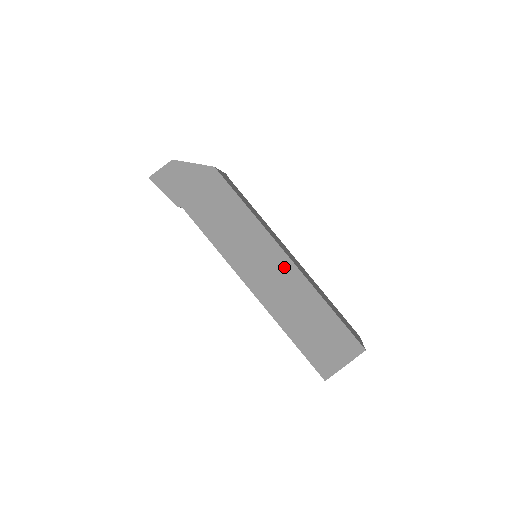
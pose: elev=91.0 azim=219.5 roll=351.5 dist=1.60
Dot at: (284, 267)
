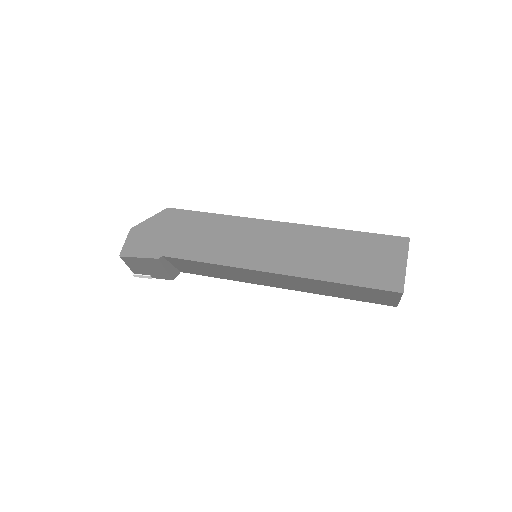
Dot at: (282, 232)
